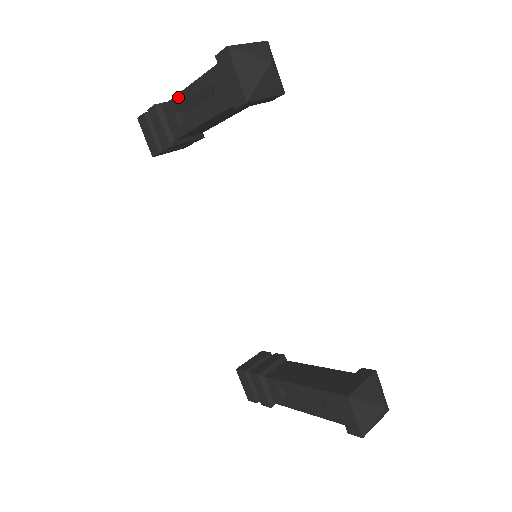
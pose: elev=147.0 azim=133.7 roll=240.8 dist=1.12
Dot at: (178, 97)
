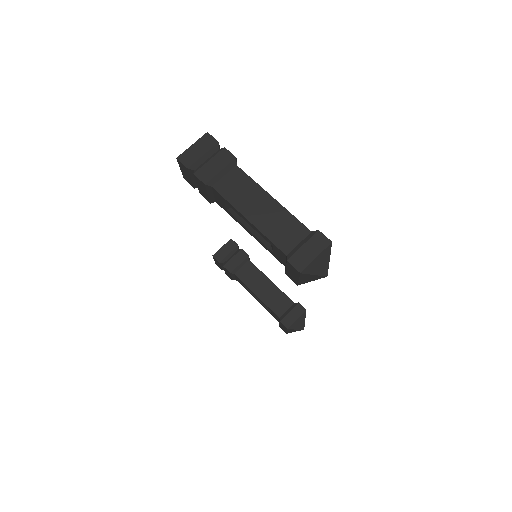
Dot at: (235, 209)
